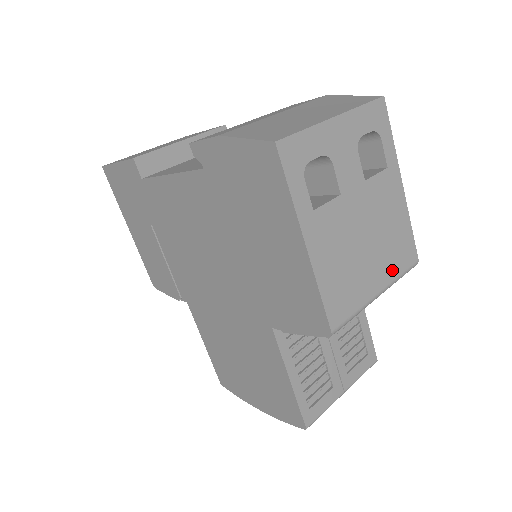
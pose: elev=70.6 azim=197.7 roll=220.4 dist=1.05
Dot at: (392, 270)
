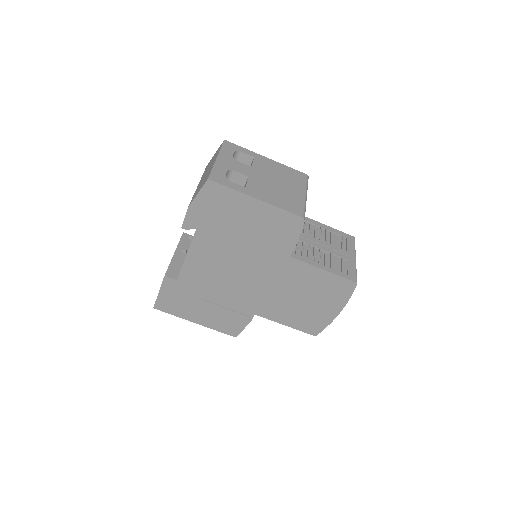
Dot at: (300, 184)
